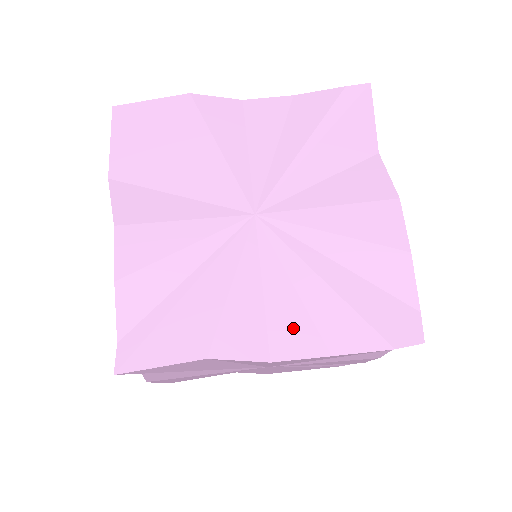
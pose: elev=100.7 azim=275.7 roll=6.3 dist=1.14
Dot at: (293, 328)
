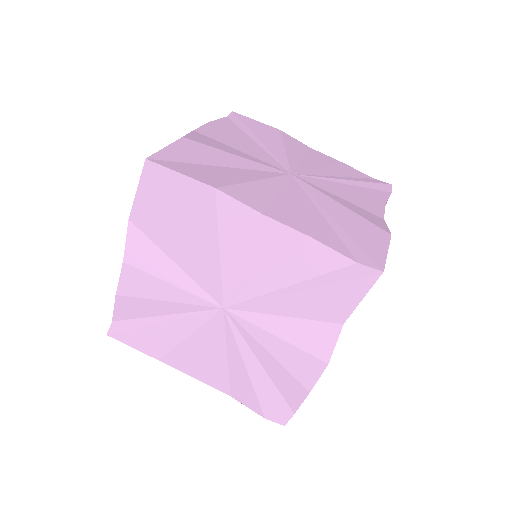
Dot at: (216, 374)
